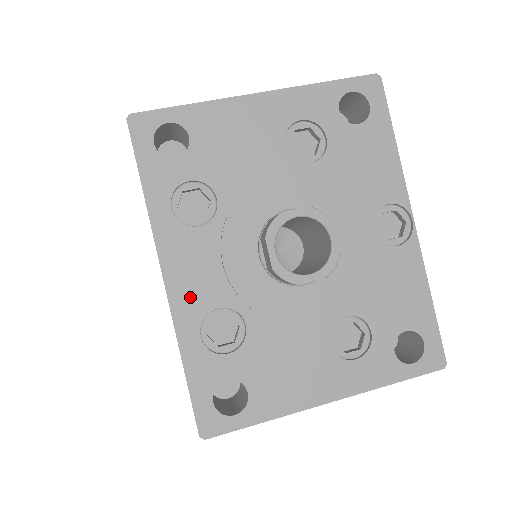
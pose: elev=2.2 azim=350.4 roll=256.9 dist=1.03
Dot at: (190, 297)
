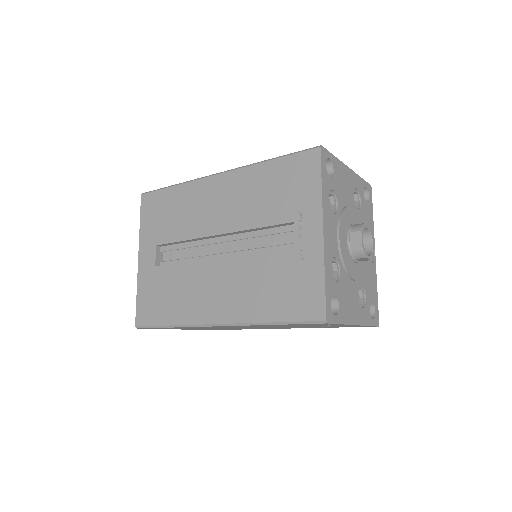
Dot at: (329, 246)
